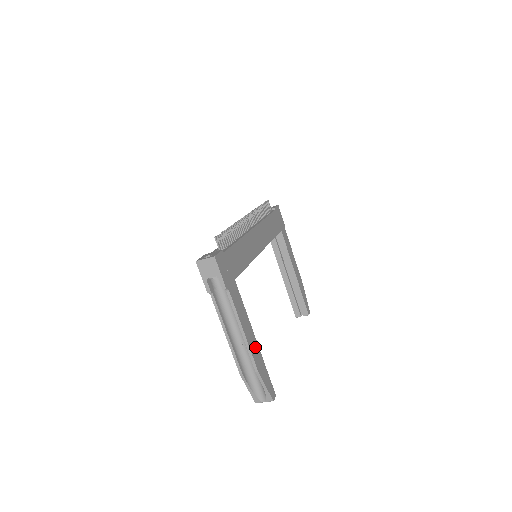
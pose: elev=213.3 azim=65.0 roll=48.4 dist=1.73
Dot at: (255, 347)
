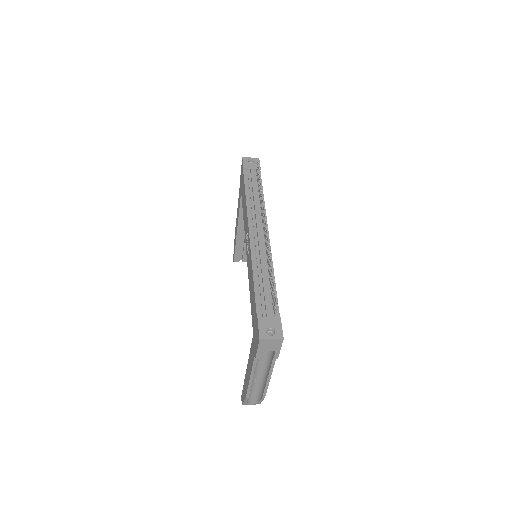
Dot at: occluded
